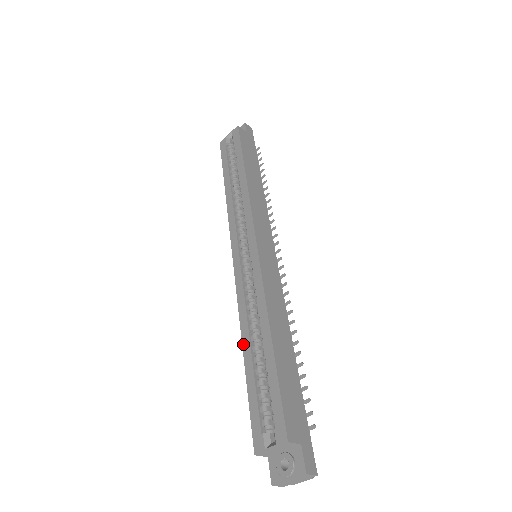
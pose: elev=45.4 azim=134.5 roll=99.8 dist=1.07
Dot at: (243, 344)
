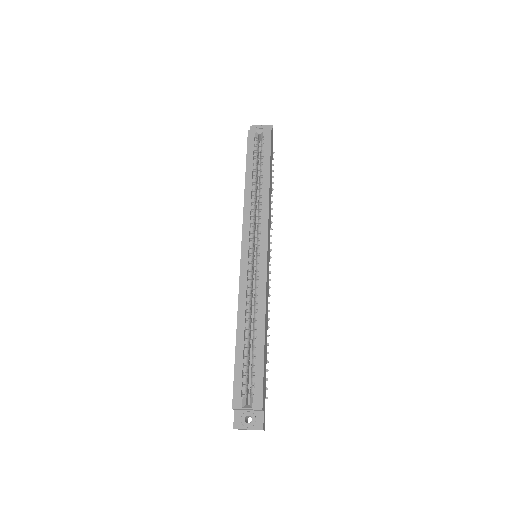
Dot at: (238, 327)
